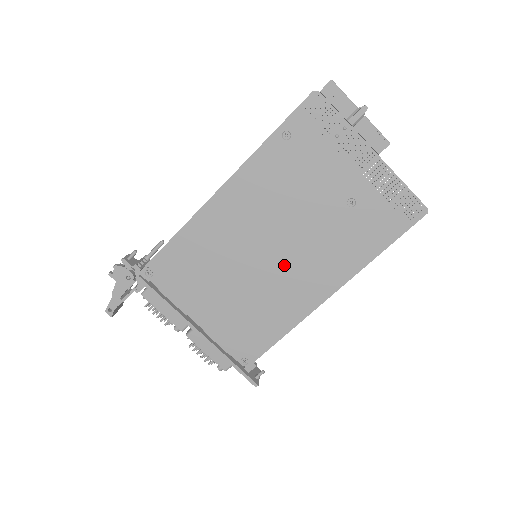
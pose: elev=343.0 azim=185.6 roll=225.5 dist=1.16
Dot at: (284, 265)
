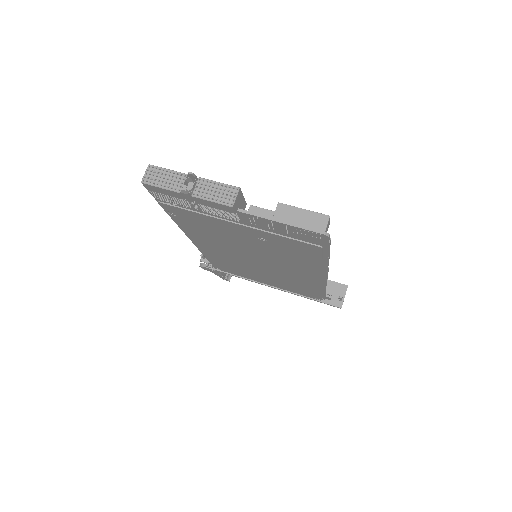
Dot at: (273, 266)
